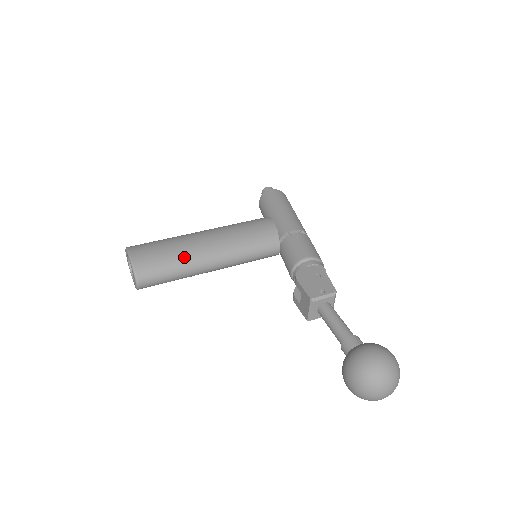
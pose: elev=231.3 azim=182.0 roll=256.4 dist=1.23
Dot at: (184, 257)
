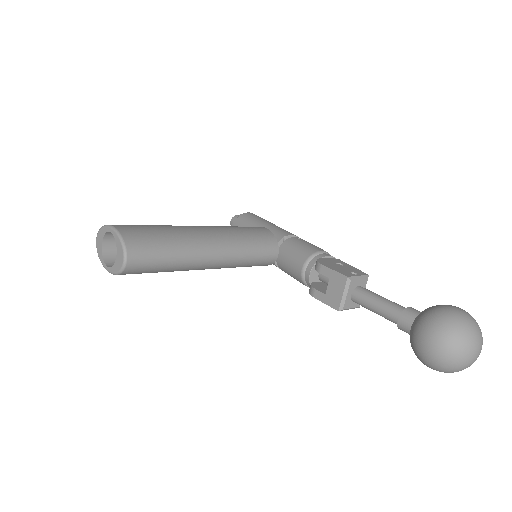
Dot at: (182, 239)
